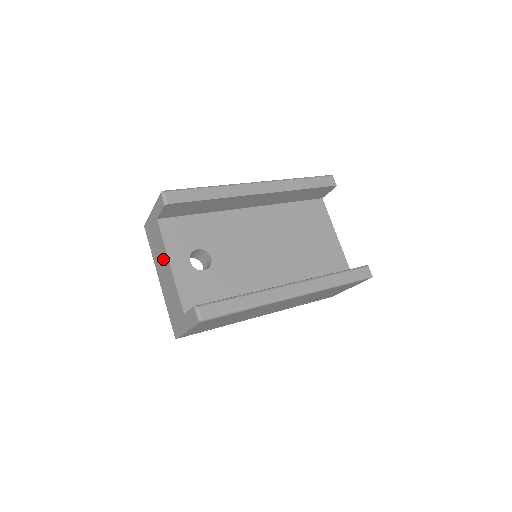
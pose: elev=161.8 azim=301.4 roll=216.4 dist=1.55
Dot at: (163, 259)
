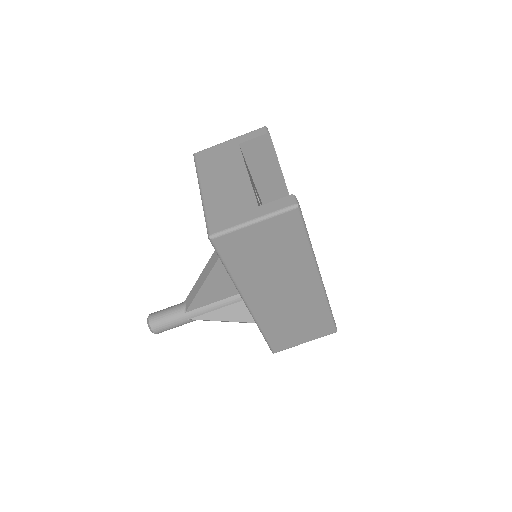
Dot at: (232, 170)
